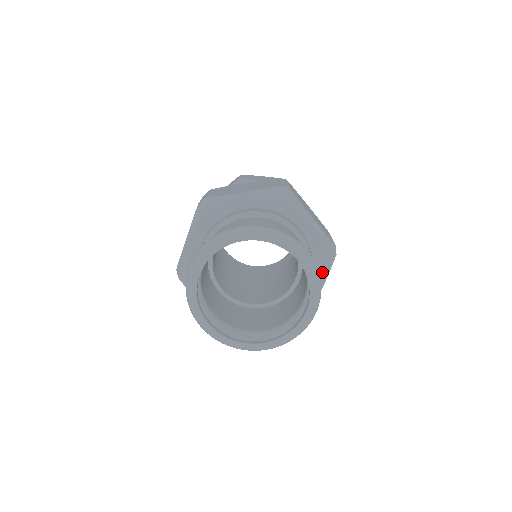
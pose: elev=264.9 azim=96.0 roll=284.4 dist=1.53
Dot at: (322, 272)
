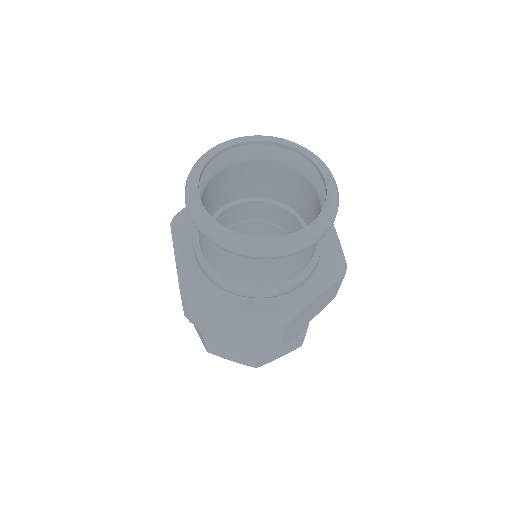
Dot at: occluded
